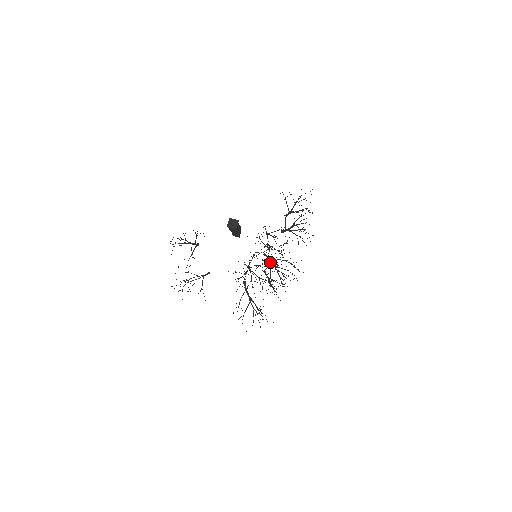
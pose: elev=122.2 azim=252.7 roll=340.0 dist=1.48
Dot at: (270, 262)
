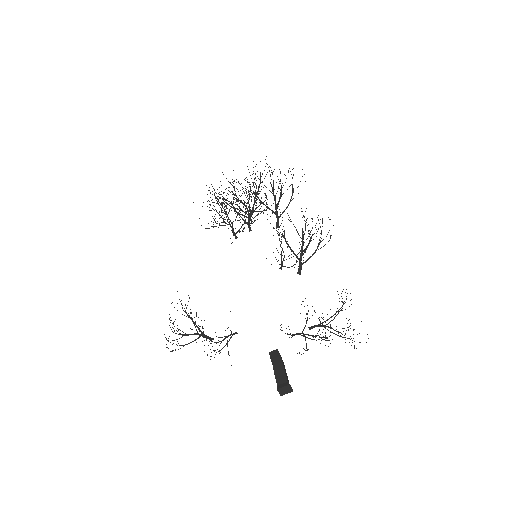
Dot at: (318, 326)
